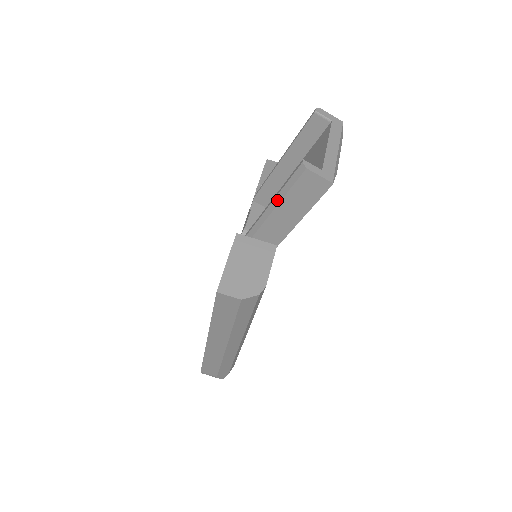
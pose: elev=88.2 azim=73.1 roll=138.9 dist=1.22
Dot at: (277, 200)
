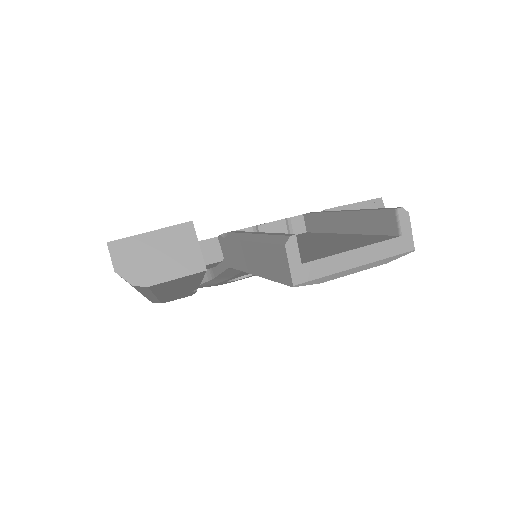
Dot at: (260, 238)
